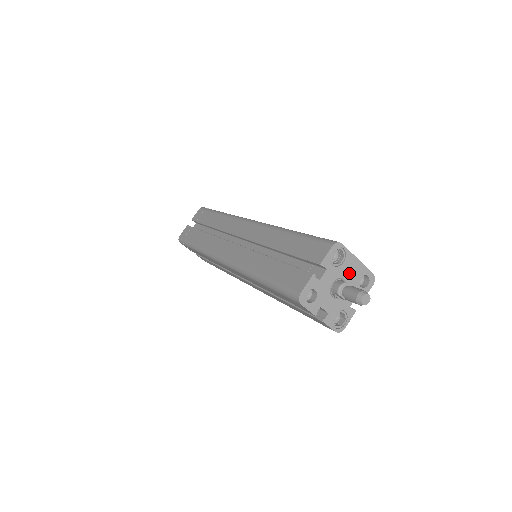
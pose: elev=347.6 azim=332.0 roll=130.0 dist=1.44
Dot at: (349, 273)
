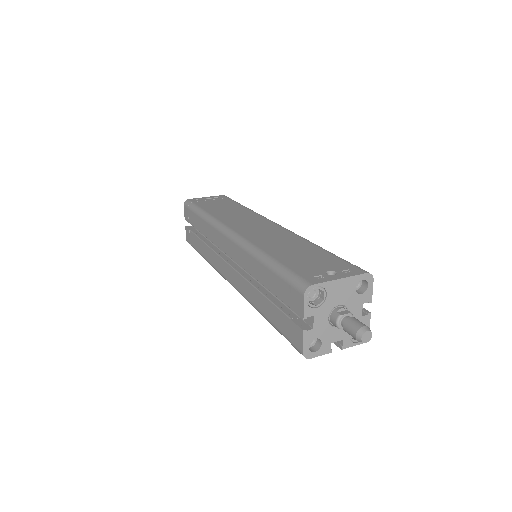
Dot at: (340, 296)
